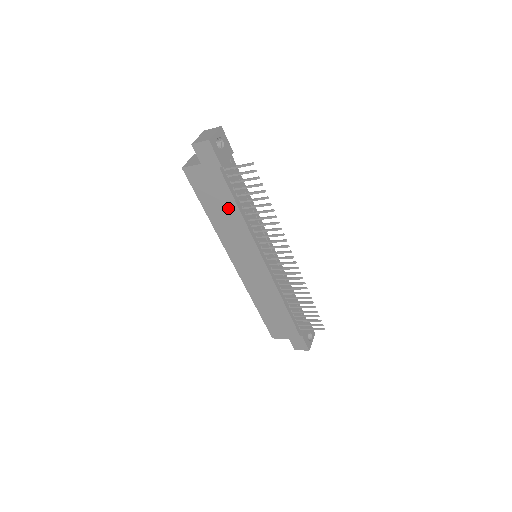
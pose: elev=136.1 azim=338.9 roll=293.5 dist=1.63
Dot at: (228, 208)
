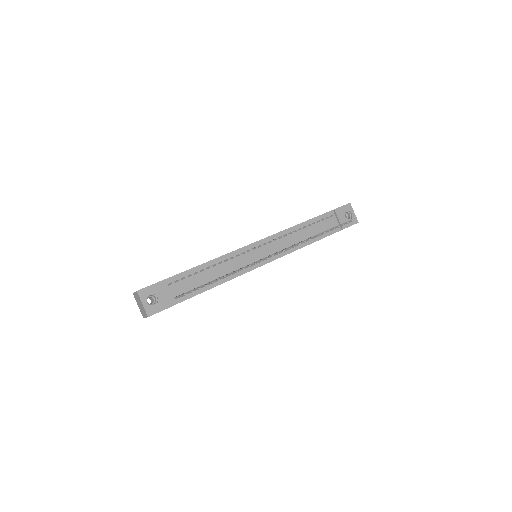
Dot at: occluded
